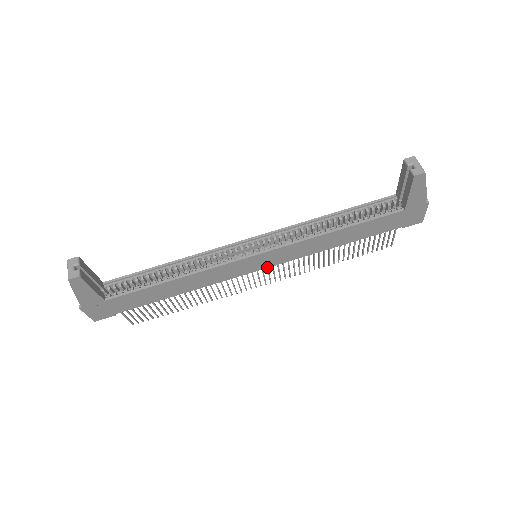
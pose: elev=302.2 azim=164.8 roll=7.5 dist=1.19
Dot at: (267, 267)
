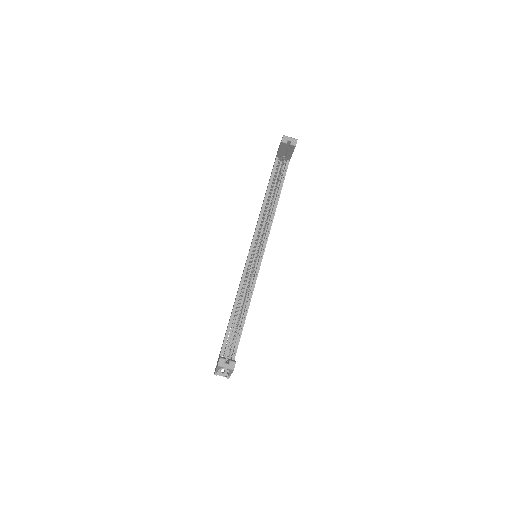
Dot at: occluded
